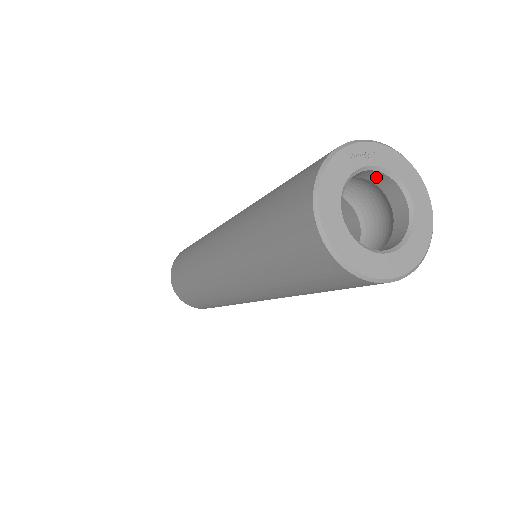
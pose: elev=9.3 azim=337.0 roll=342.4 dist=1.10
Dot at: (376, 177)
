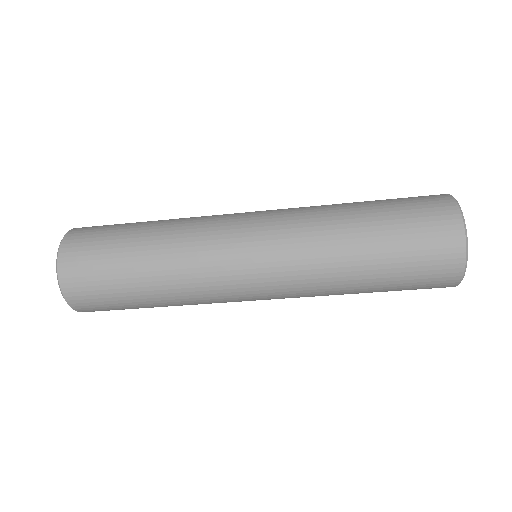
Dot at: occluded
